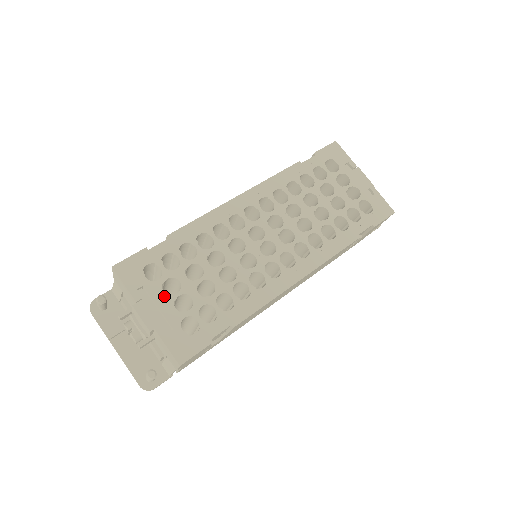
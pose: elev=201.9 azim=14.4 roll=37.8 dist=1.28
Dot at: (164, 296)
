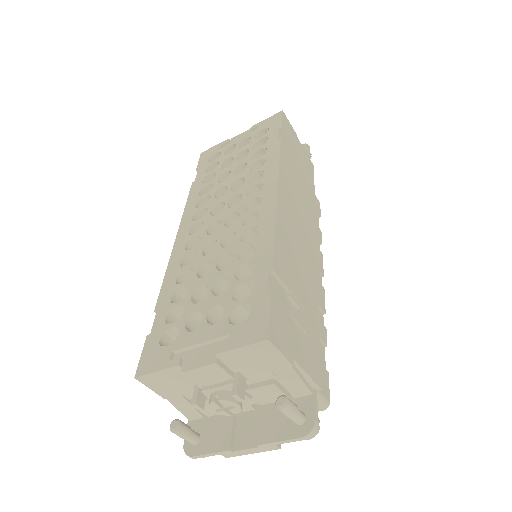
Dot at: (195, 333)
